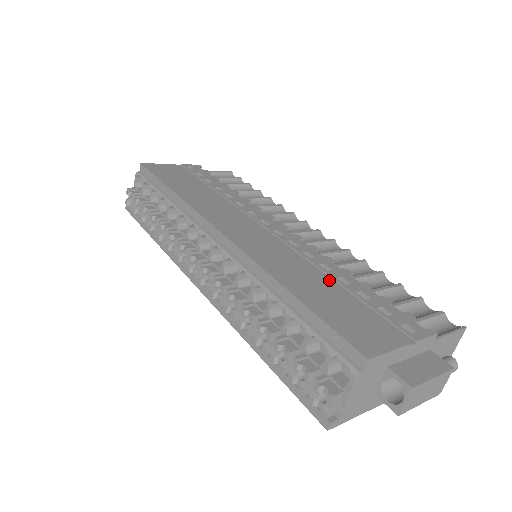
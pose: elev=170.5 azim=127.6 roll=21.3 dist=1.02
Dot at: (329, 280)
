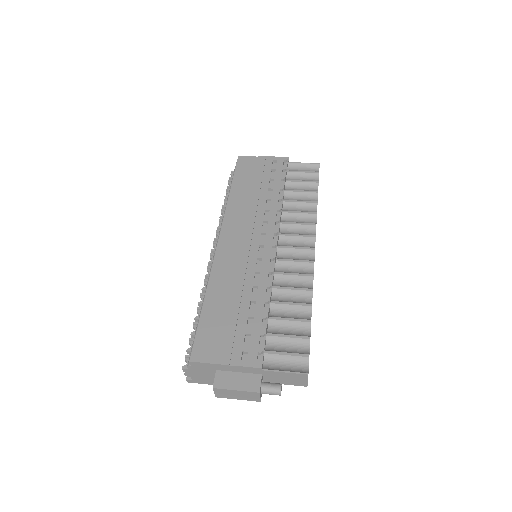
Dot at: (244, 301)
